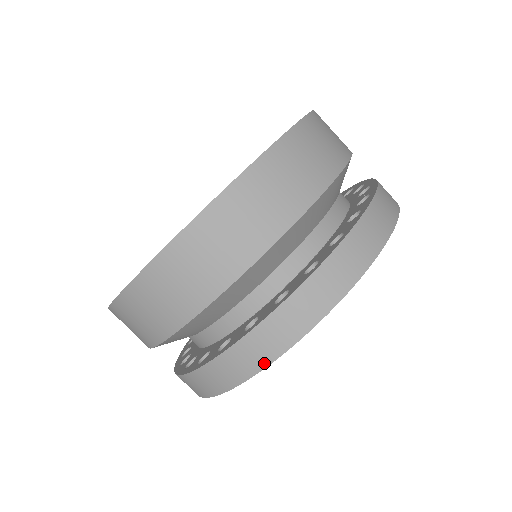
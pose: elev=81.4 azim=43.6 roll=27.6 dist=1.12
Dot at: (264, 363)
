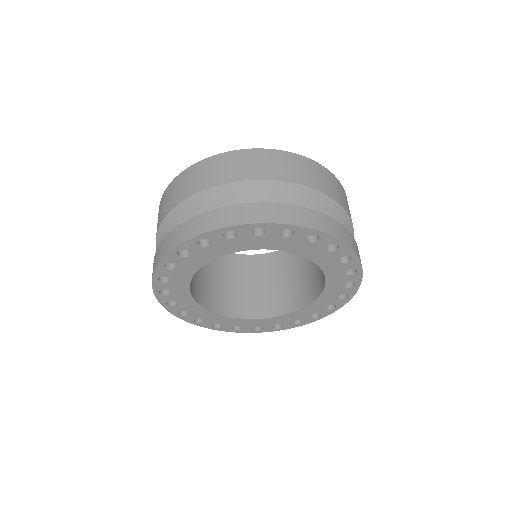
Dot at: (338, 237)
